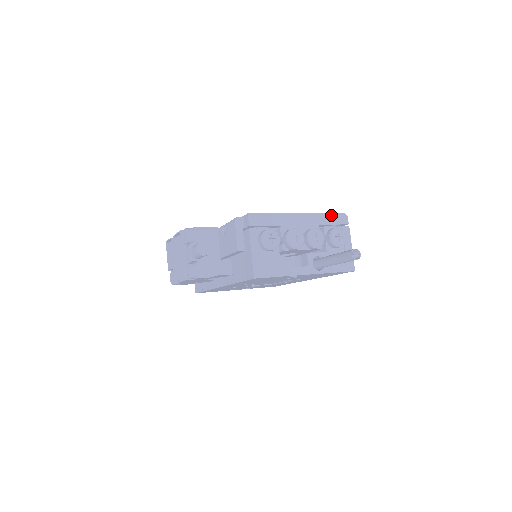
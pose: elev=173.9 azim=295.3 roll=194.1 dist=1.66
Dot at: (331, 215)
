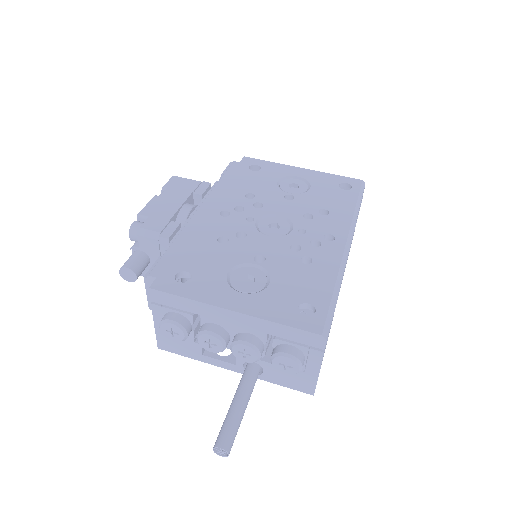
Dot at: (292, 330)
